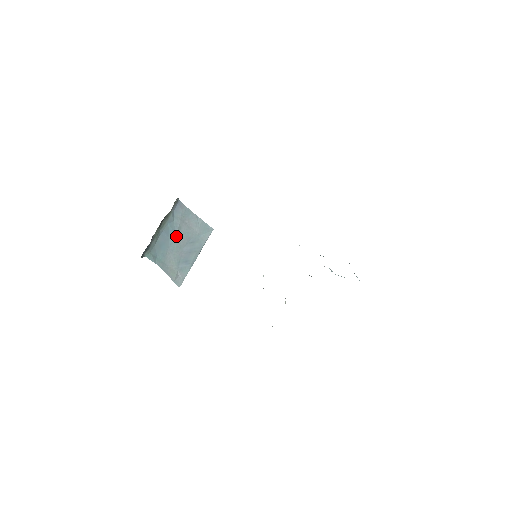
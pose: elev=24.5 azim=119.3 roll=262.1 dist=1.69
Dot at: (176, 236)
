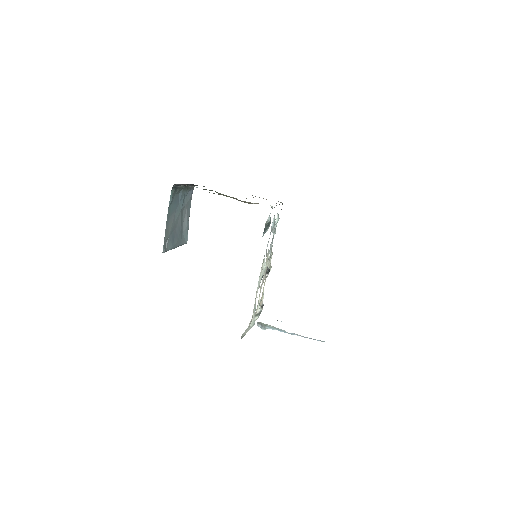
Dot at: (181, 210)
